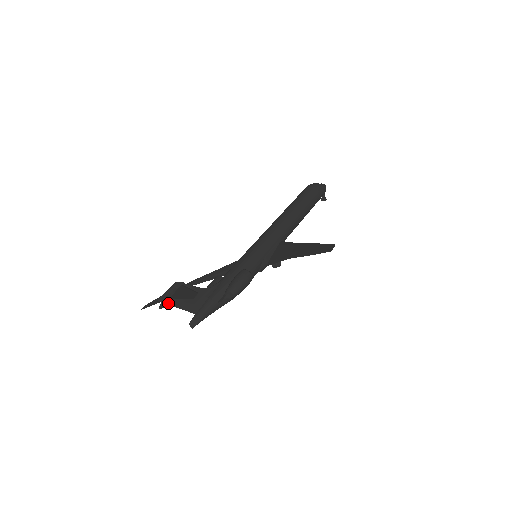
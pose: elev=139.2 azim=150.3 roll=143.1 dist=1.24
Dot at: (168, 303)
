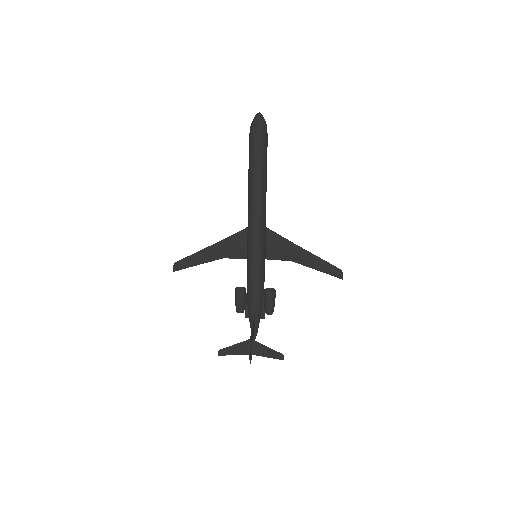
Dot at: occluded
